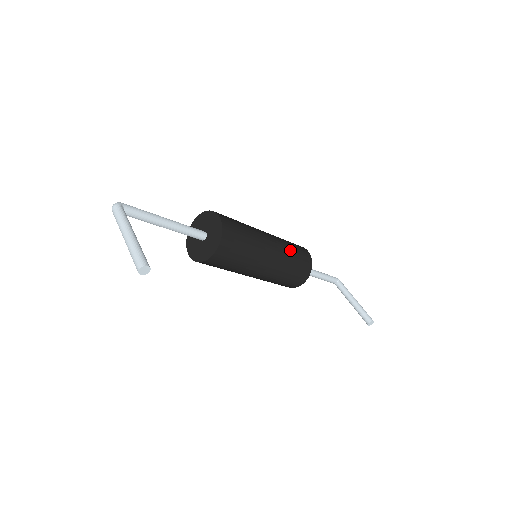
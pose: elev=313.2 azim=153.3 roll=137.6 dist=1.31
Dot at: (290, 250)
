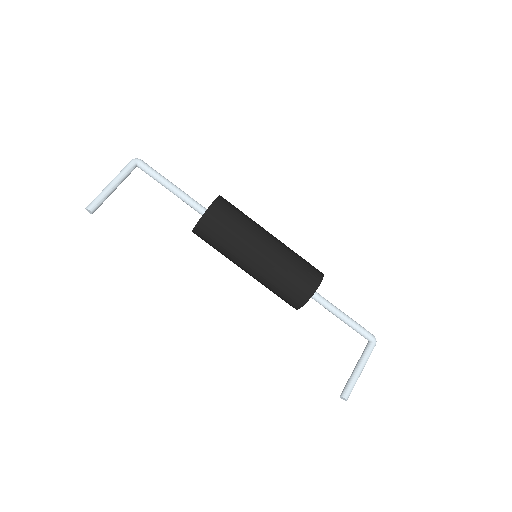
Dot at: (283, 272)
